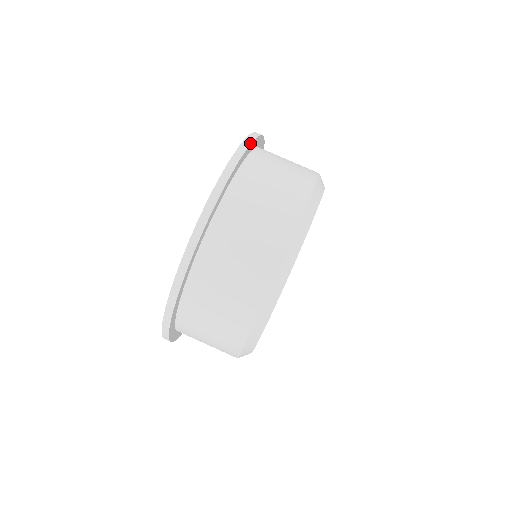
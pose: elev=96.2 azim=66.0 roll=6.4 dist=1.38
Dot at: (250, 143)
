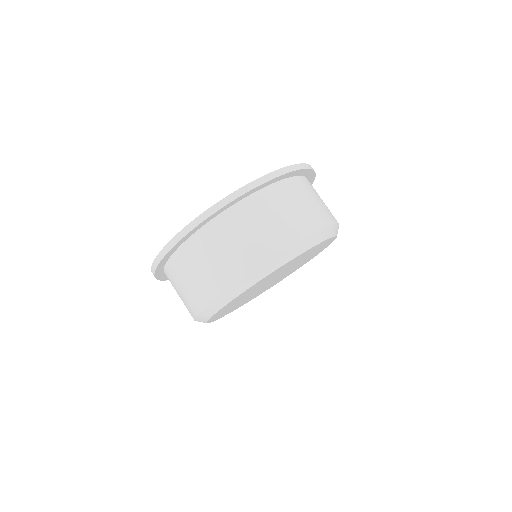
Dot at: (282, 174)
